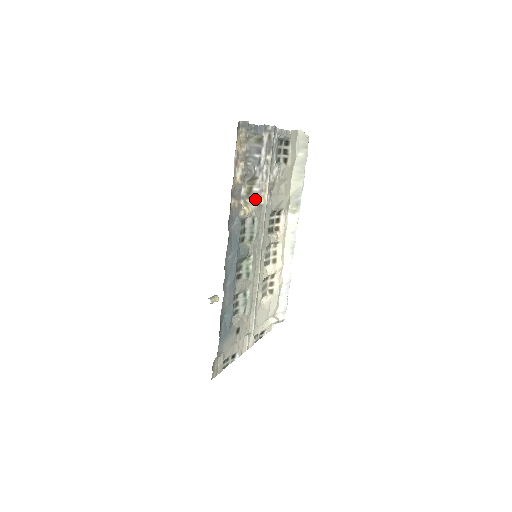
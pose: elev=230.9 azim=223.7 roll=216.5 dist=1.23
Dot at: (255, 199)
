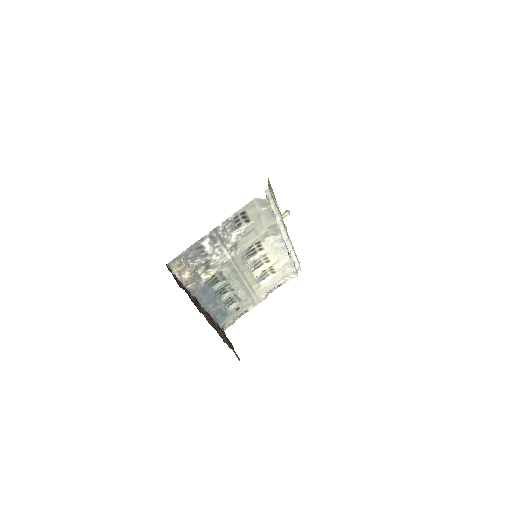
Dot at: (215, 267)
